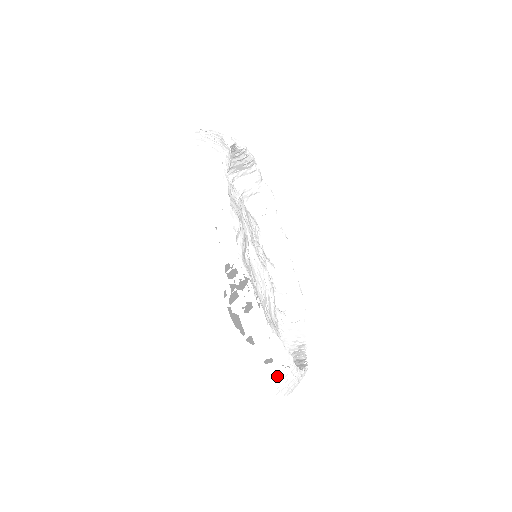
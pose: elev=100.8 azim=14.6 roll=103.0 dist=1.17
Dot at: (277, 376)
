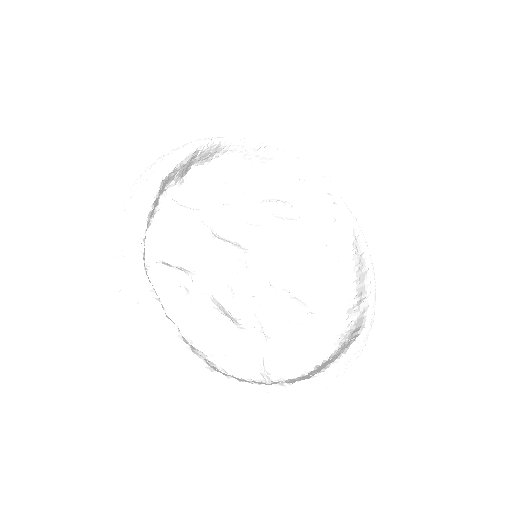
Dot at: (355, 359)
